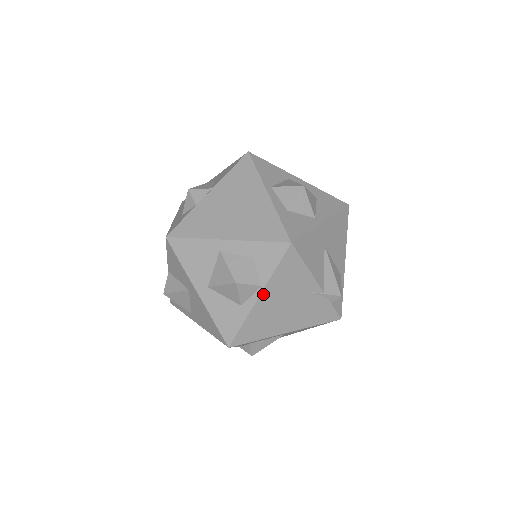
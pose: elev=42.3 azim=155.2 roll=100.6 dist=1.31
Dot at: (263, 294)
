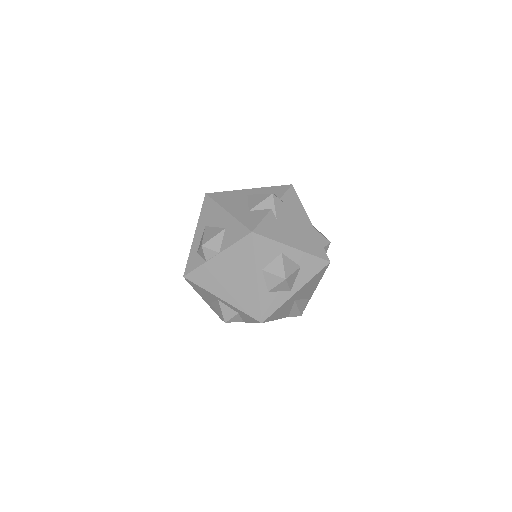
Dot at: occluded
